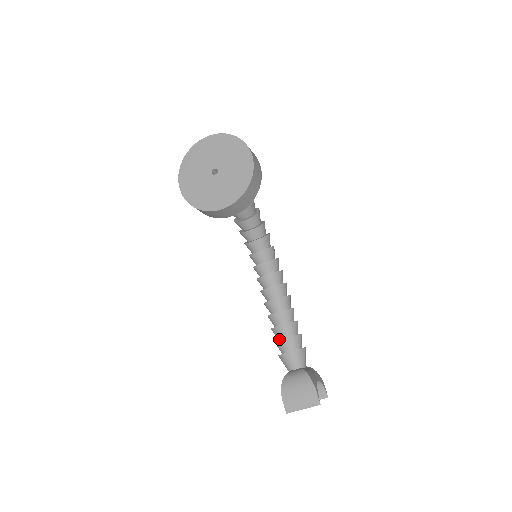
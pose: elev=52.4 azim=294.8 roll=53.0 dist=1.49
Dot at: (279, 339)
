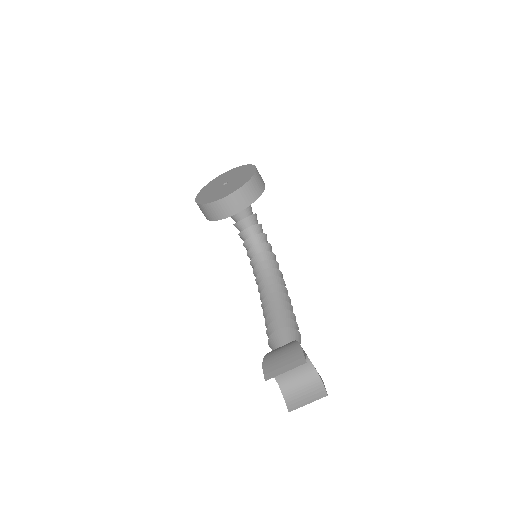
Dot at: occluded
